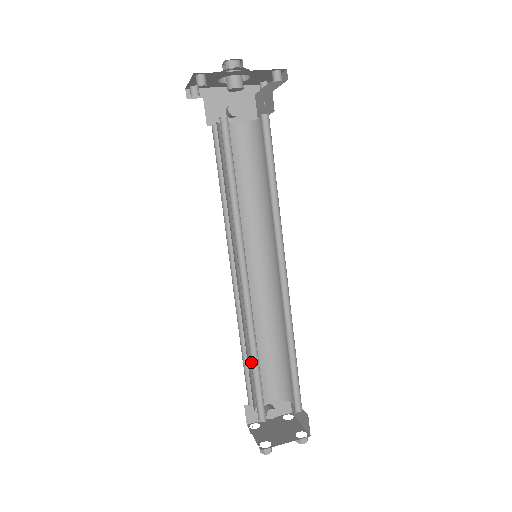
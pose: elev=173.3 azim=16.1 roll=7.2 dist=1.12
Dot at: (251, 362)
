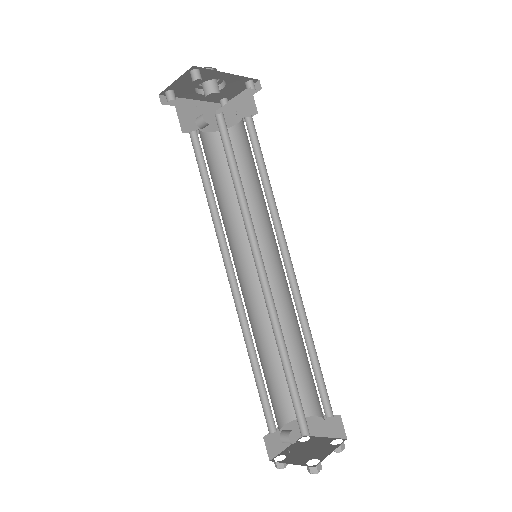
Dot at: occluded
